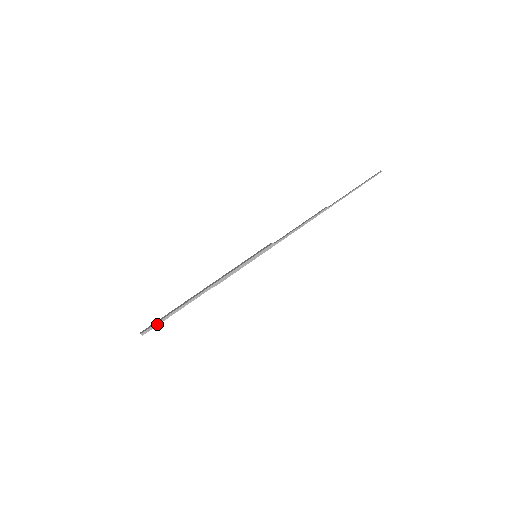
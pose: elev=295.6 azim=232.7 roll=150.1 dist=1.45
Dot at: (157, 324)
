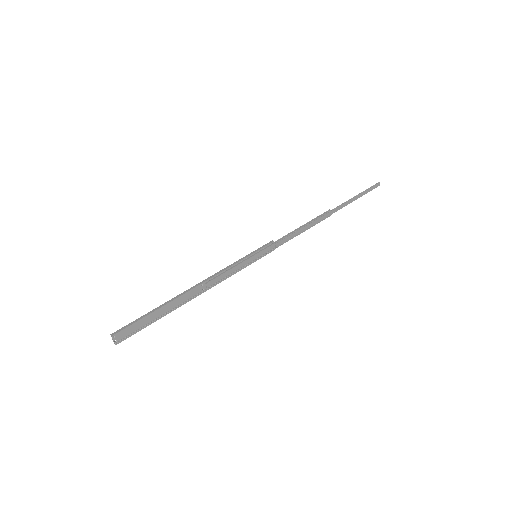
Dot at: (133, 323)
